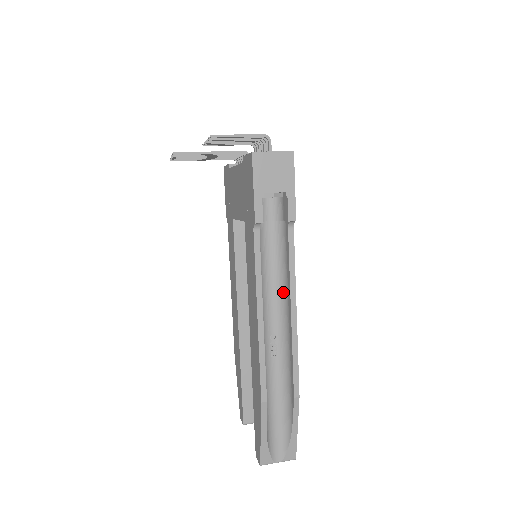
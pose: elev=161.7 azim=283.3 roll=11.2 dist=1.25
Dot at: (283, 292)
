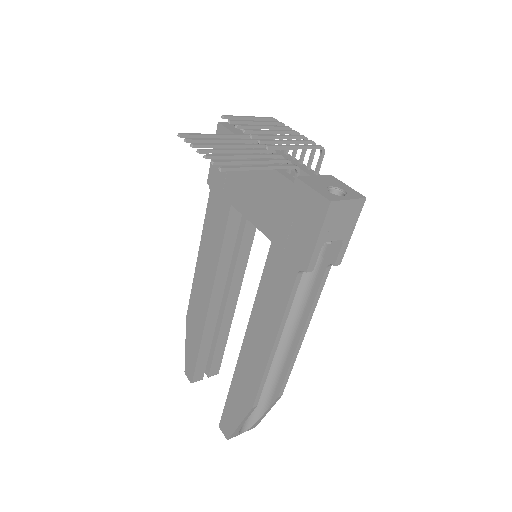
Dot at: (294, 314)
